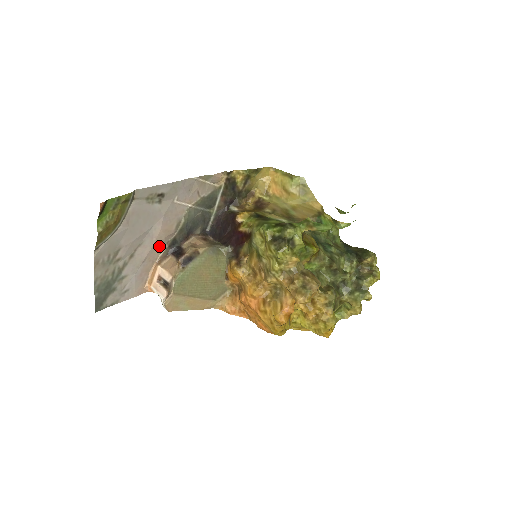
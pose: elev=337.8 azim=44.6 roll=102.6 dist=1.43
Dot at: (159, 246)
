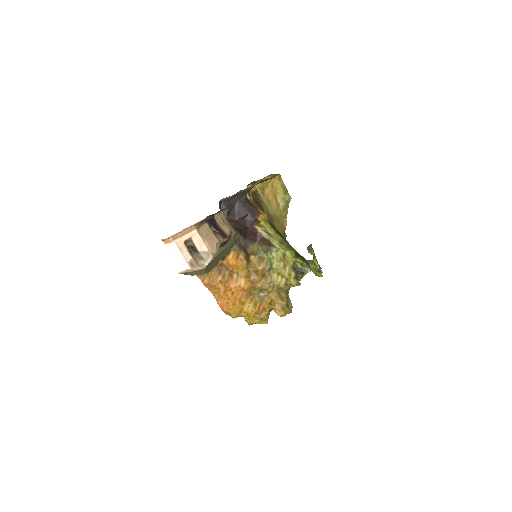
Dot at: occluded
